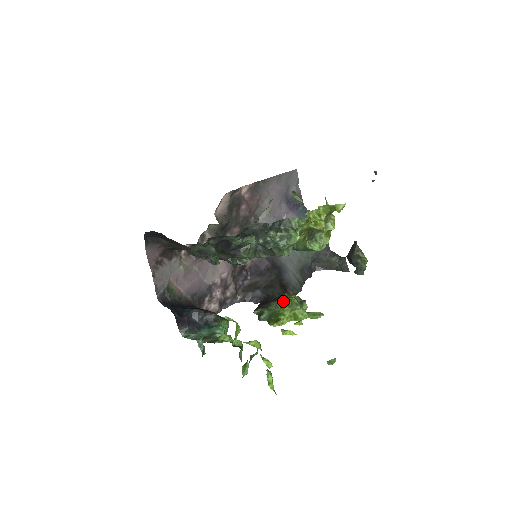
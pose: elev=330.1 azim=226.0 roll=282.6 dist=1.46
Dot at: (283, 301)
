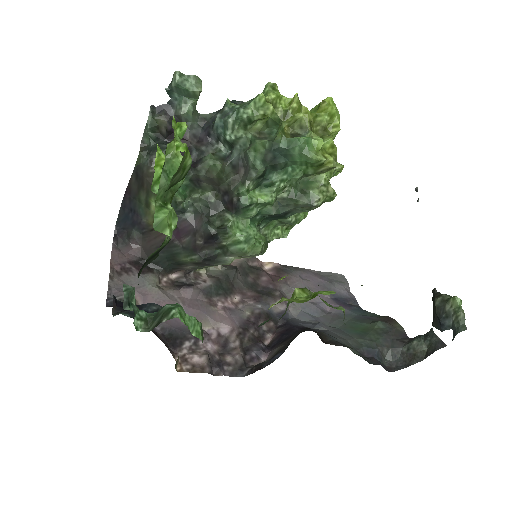
Dot at: occluded
